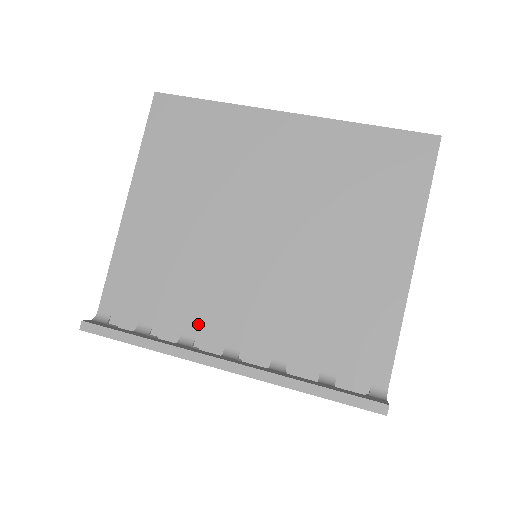
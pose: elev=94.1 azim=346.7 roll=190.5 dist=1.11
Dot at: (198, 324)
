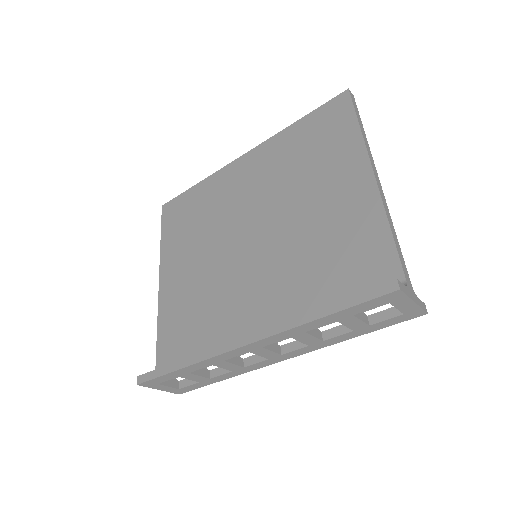
Dot at: (228, 333)
